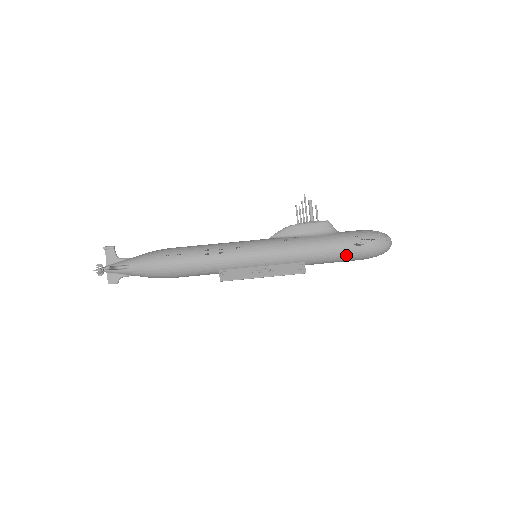
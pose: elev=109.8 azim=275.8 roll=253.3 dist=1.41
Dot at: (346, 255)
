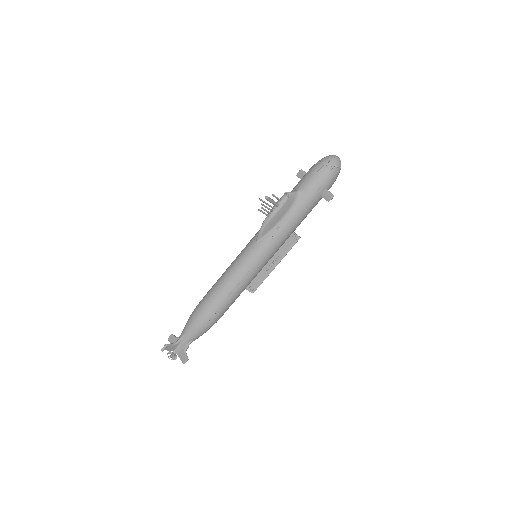
Dot at: occluded
